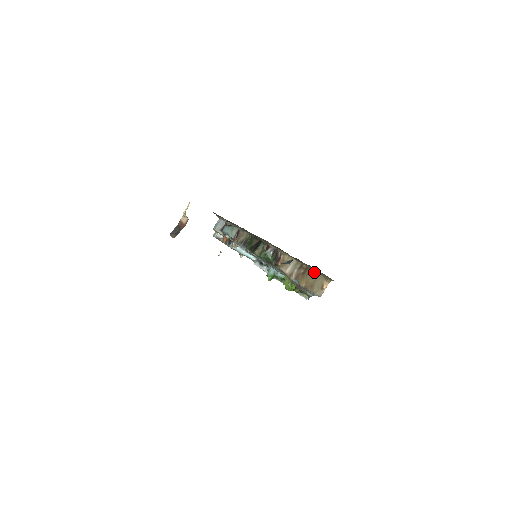
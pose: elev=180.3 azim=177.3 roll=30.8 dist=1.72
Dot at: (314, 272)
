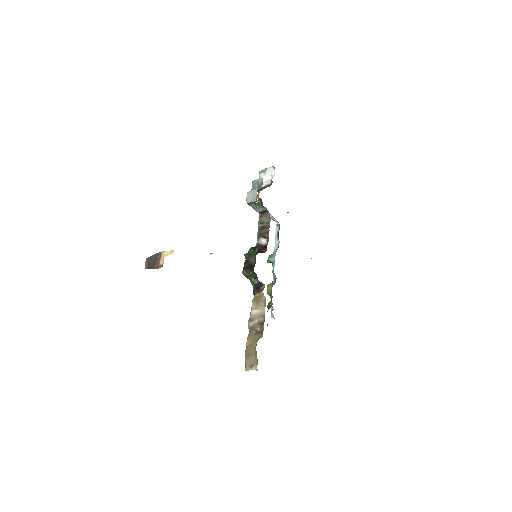
Dot at: occluded
